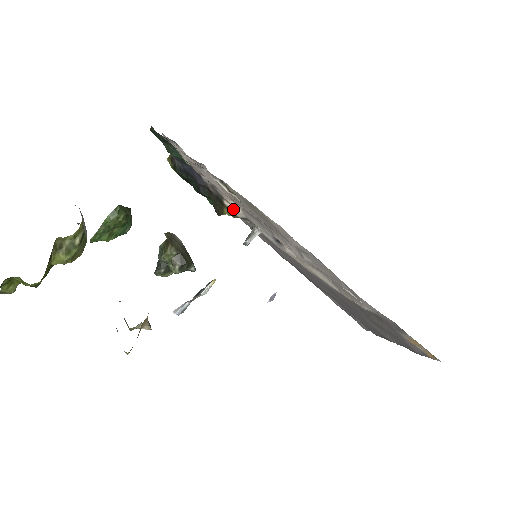
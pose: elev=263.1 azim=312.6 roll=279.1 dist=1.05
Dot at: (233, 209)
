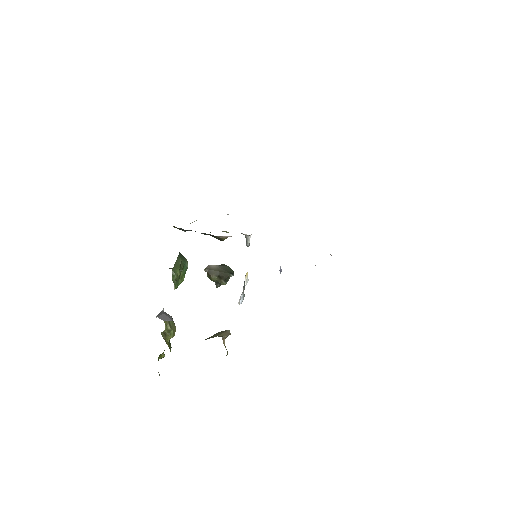
Dot at: (226, 237)
